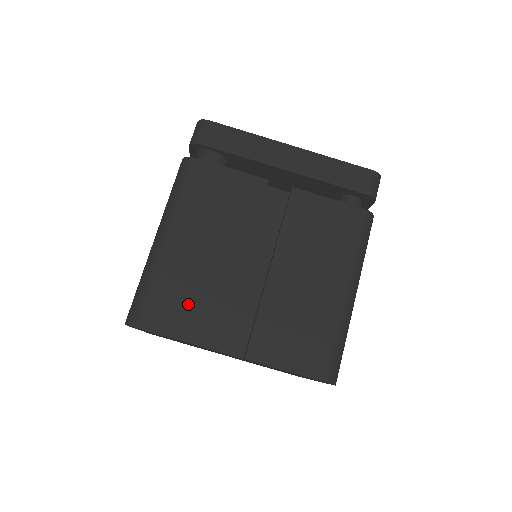
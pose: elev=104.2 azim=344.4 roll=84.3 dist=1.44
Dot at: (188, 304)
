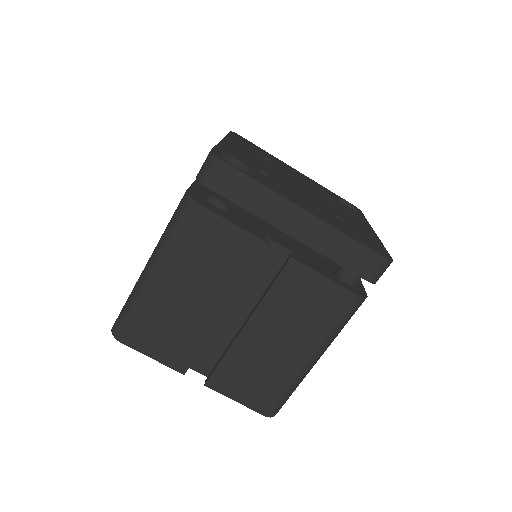
Dot at: (165, 335)
